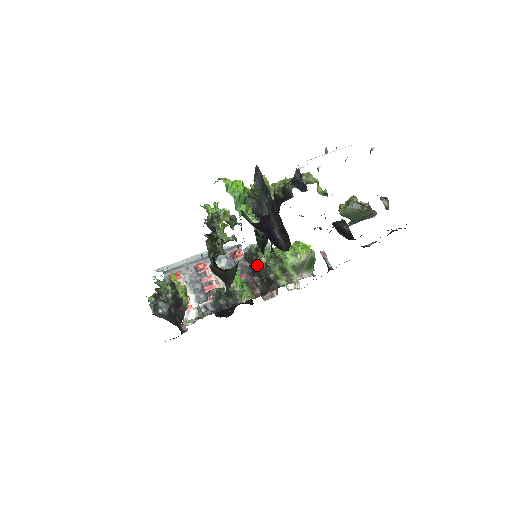
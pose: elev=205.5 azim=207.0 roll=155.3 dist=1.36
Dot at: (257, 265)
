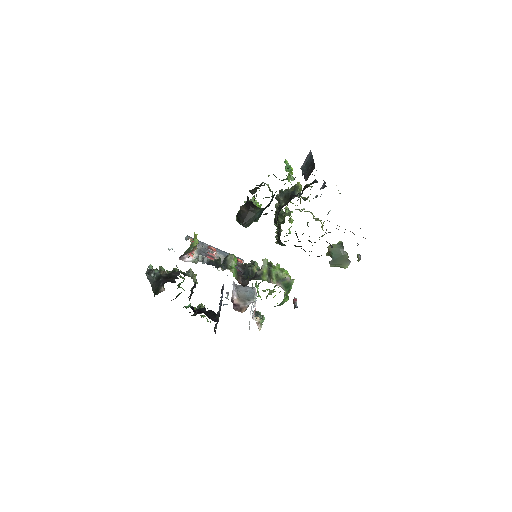
Dot at: (251, 266)
